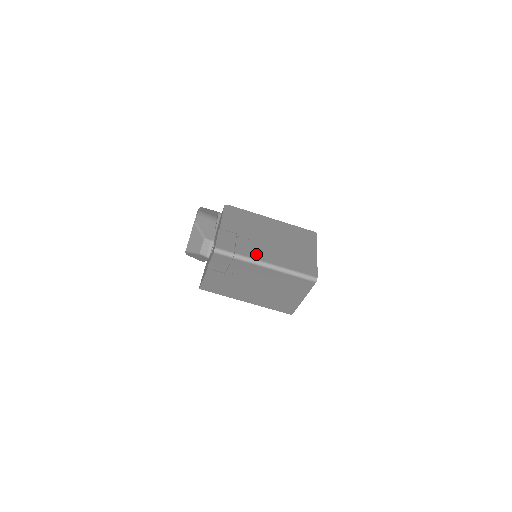
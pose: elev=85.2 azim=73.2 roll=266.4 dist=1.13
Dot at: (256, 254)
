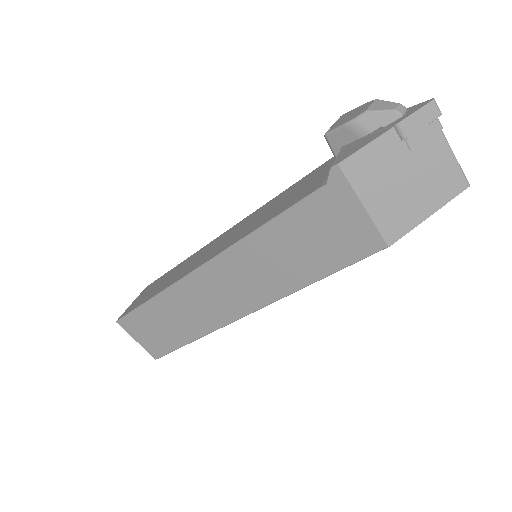
Dot at: (436, 138)
